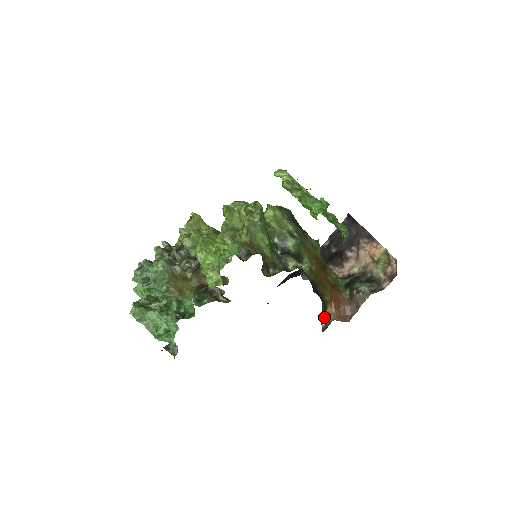
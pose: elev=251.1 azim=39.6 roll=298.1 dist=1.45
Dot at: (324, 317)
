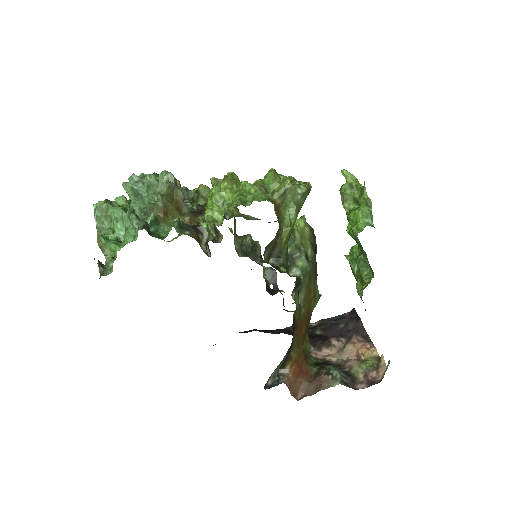
Dot at: (276, 374)
